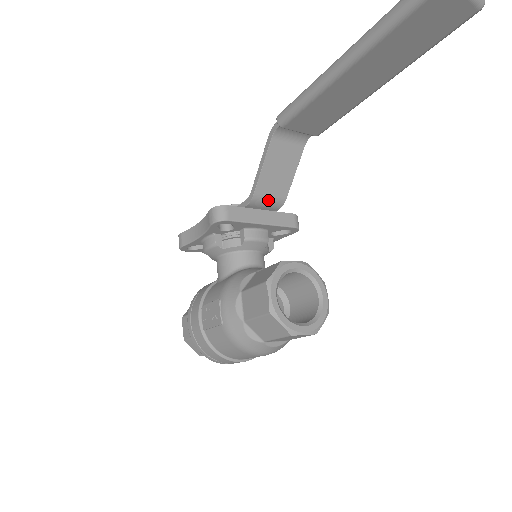
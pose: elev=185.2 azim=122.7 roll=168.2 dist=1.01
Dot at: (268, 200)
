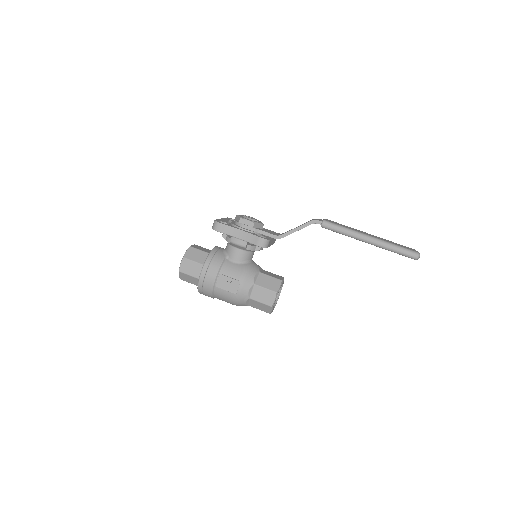
Dot at: occluded
